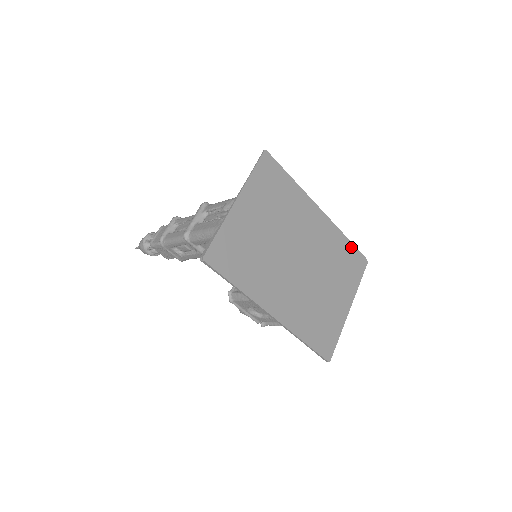
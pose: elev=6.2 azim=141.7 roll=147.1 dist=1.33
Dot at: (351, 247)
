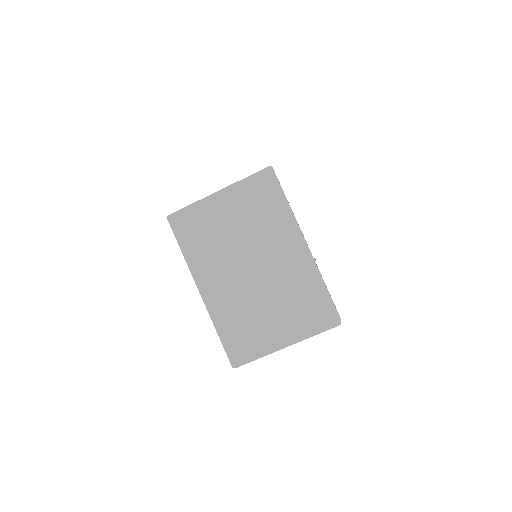
Dot at: (326, 297)
